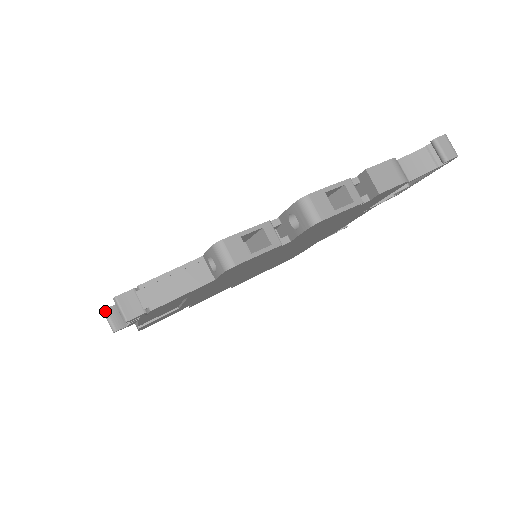
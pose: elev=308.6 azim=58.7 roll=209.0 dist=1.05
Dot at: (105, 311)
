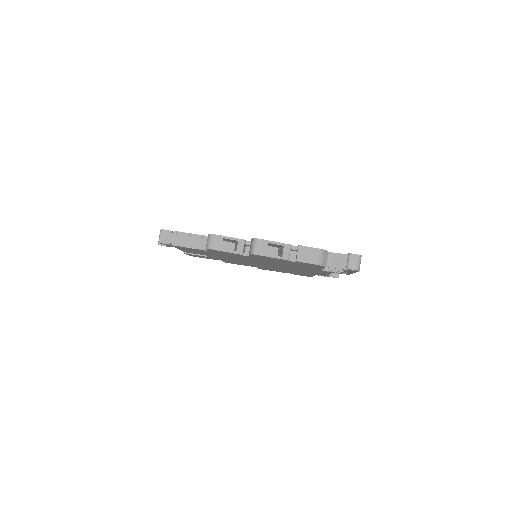
Dot at: occluded
